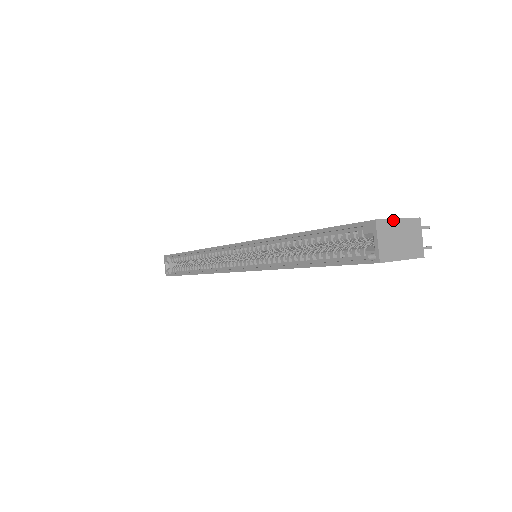
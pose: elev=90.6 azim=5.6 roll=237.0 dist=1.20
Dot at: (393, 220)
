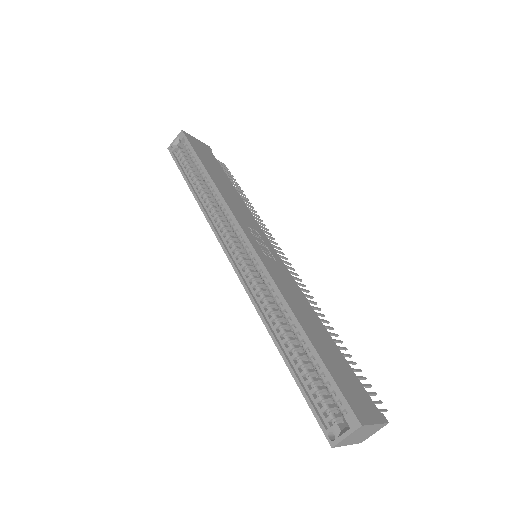
Dot at: (372, 425)
